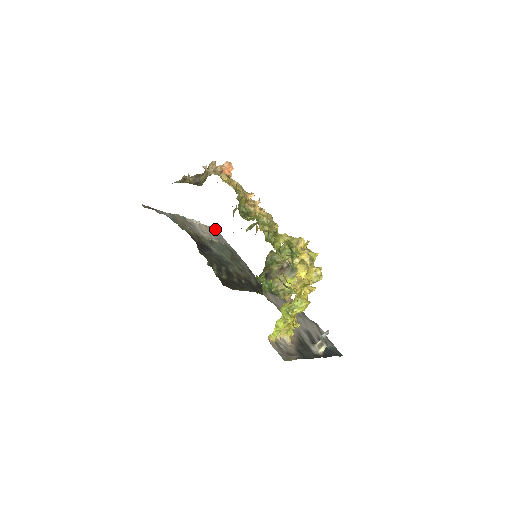
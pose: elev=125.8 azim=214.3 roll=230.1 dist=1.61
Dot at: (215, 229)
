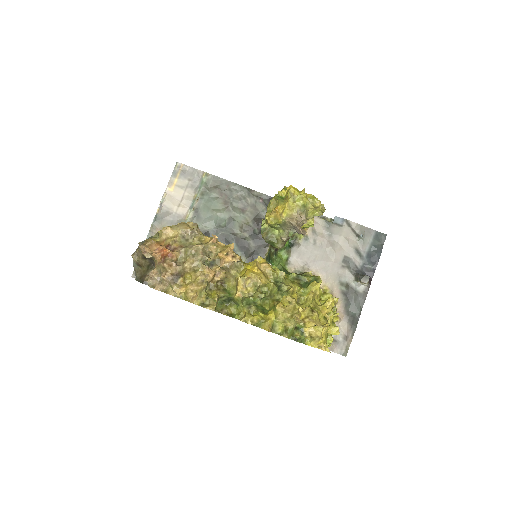
Dot at: (177, 166)
